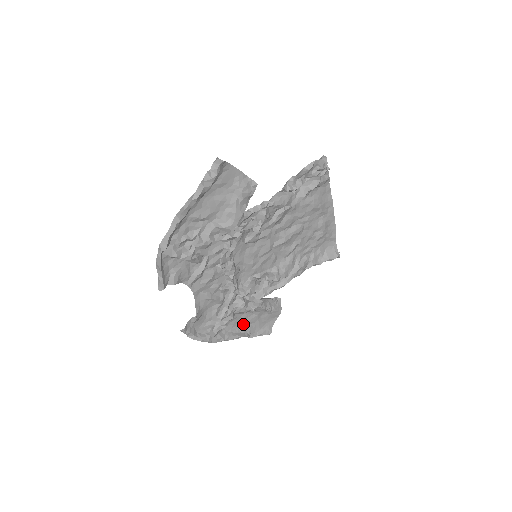
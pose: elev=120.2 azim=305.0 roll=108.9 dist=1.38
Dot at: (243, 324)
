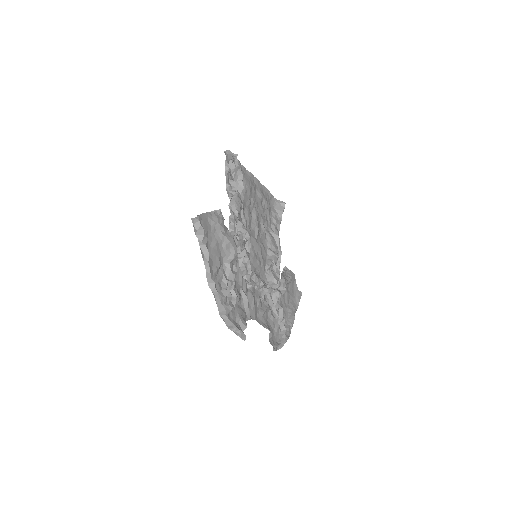
Dot at: (286, 307)
